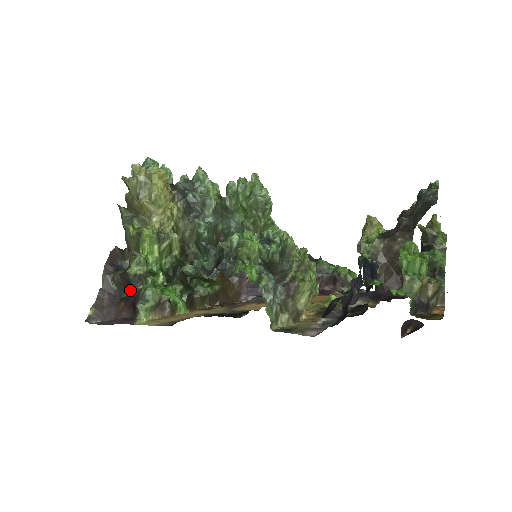
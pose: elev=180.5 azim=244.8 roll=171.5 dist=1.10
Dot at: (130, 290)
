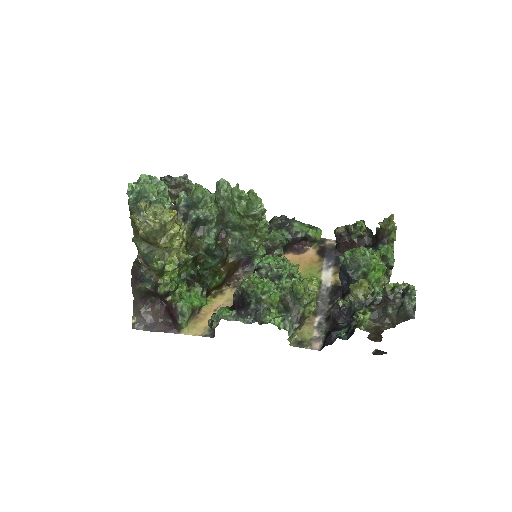
Dot at: (160, 299)
